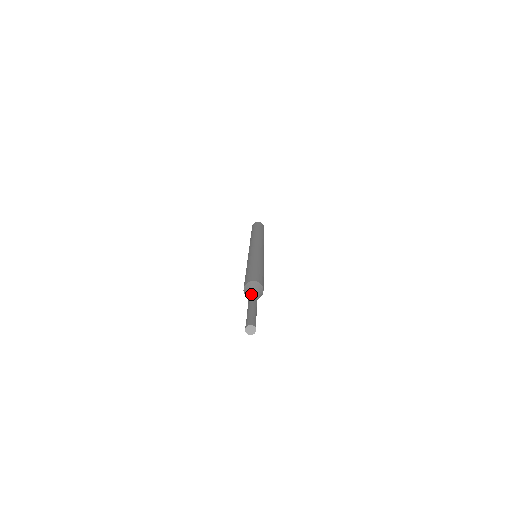
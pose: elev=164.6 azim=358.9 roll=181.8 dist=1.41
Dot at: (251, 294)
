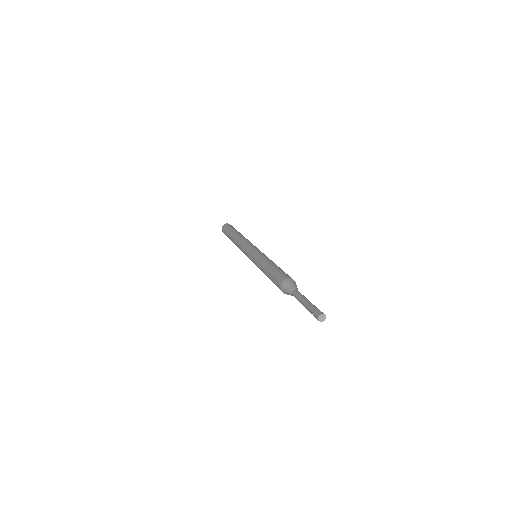
Dot at: (297, 289)
